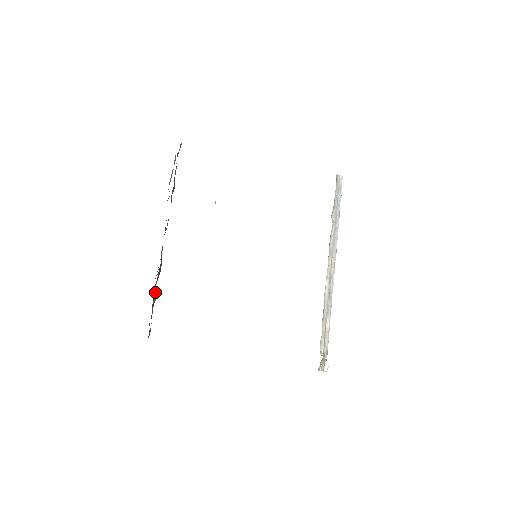
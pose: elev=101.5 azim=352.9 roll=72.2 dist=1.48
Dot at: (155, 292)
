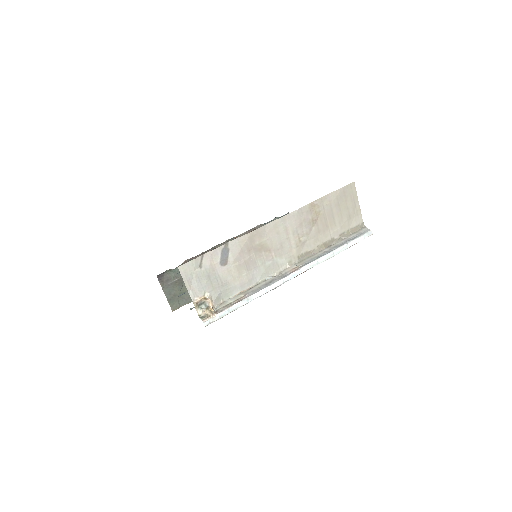
Dot at: occluded
